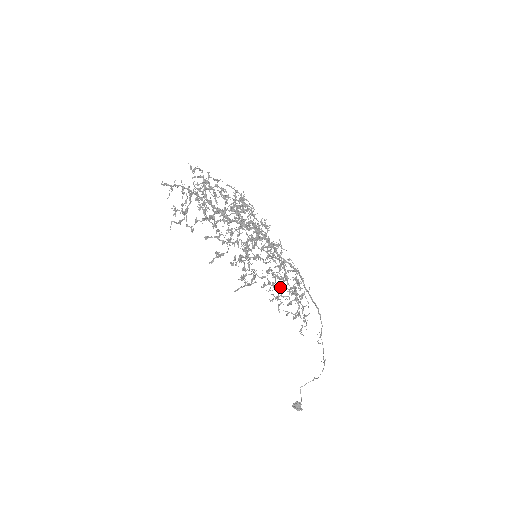
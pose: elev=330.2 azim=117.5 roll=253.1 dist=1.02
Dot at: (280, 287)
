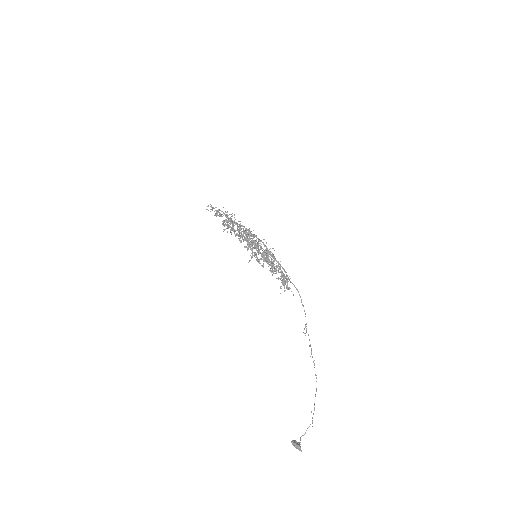
Dot at: occluded
